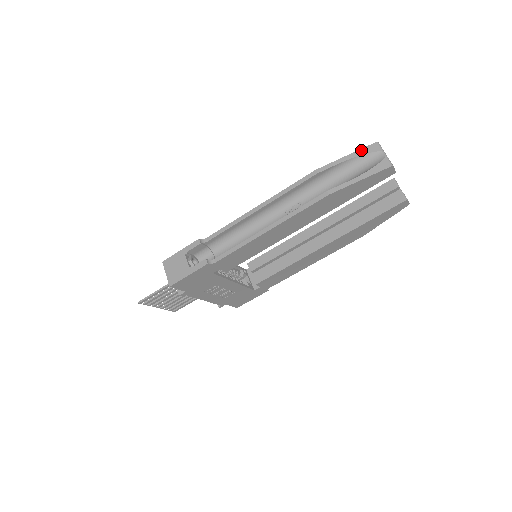
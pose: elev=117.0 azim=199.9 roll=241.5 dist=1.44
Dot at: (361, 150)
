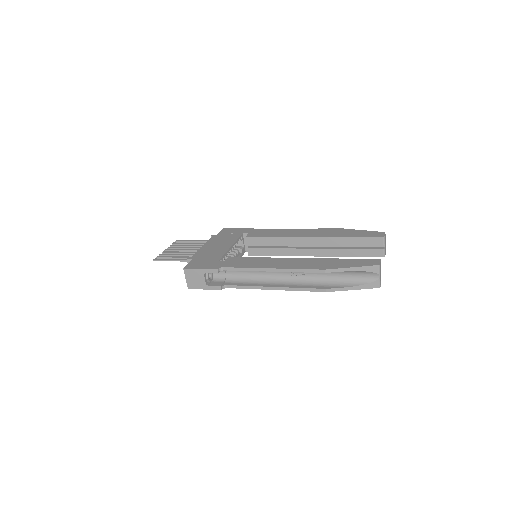
Dot at: (364, 267)
